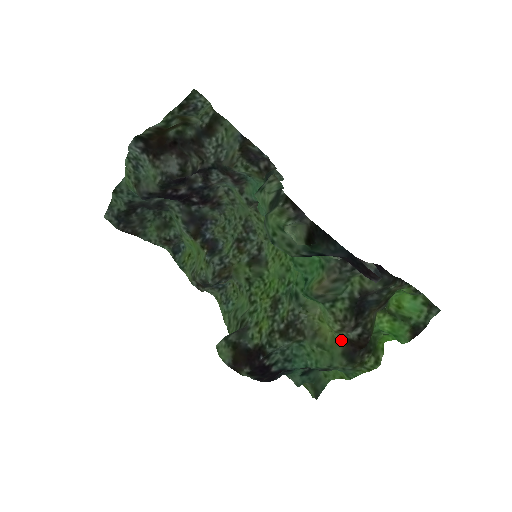
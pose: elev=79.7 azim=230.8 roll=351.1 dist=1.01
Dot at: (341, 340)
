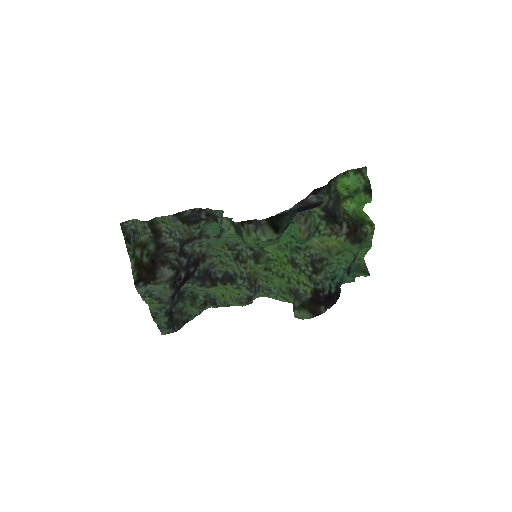
Dot at: (343, 239)
